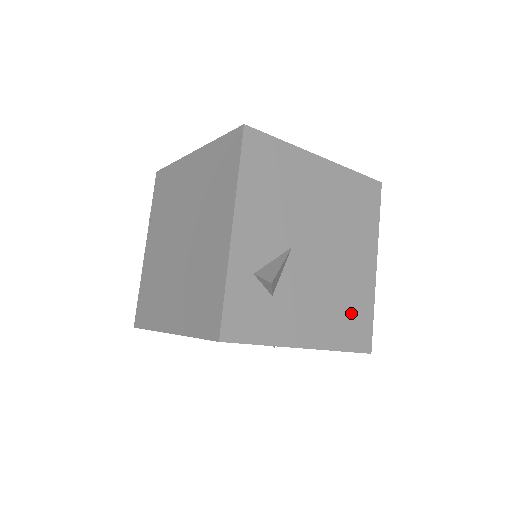
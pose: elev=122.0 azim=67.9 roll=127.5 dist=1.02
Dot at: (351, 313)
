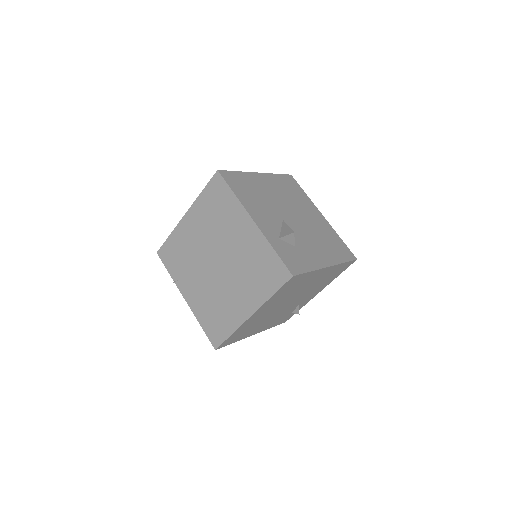
Dot at: (332, 243)
